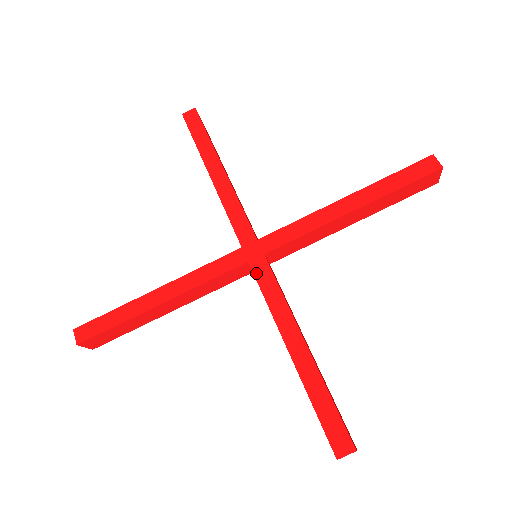
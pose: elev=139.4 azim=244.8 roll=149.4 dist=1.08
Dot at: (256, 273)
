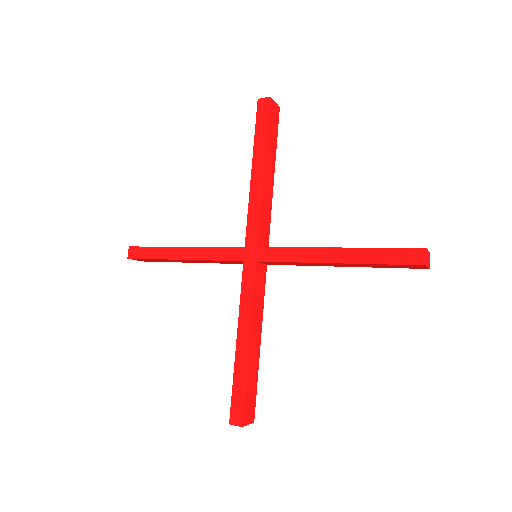
Dot at: (244, 273)
